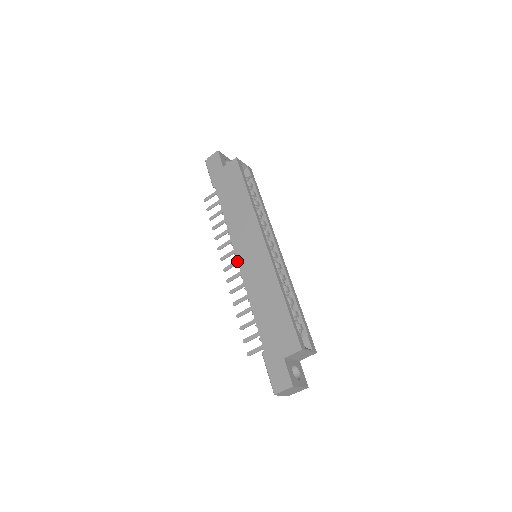
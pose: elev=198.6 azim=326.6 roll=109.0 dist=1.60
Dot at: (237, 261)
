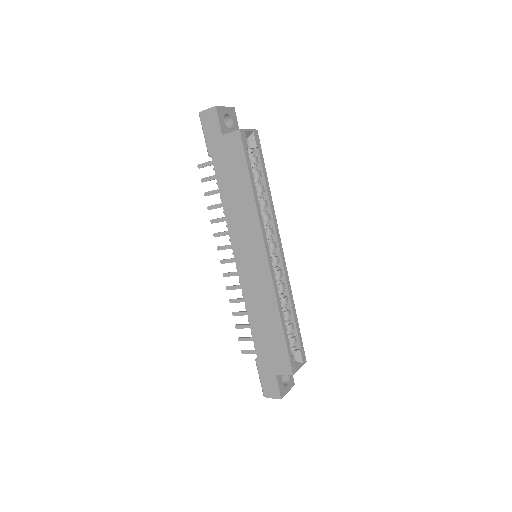
Dot at: occluded
